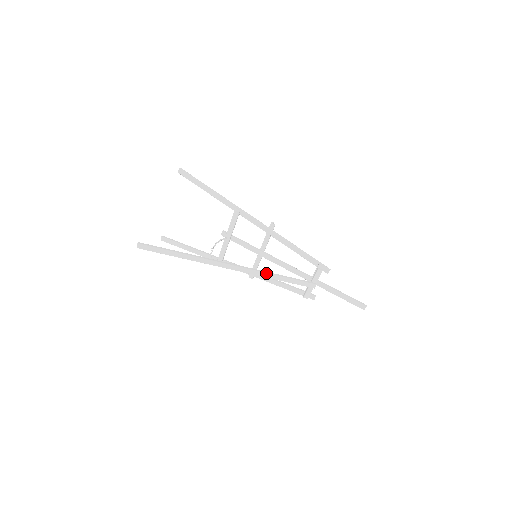
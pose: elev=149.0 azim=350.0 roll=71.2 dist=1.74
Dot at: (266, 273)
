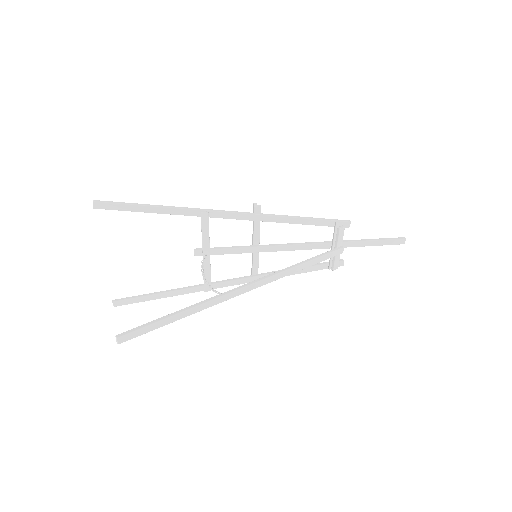
Dot at: (288, 269)
